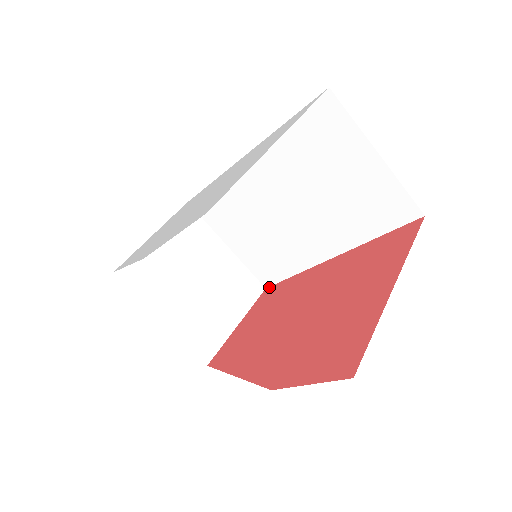
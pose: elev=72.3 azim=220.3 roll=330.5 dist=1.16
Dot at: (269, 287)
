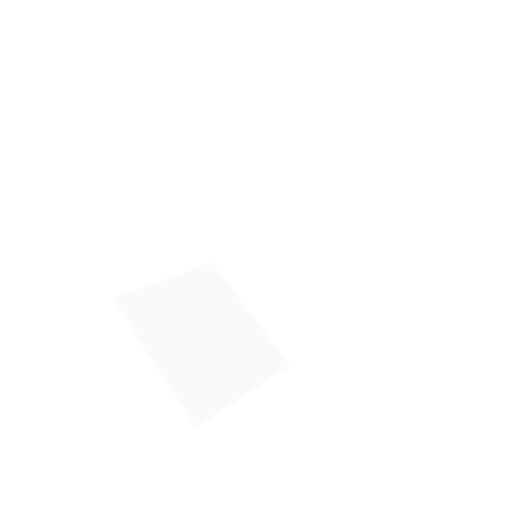
Dot at: (293, 361)
